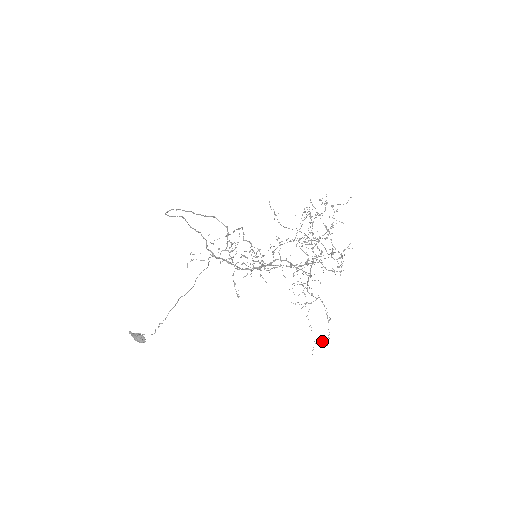
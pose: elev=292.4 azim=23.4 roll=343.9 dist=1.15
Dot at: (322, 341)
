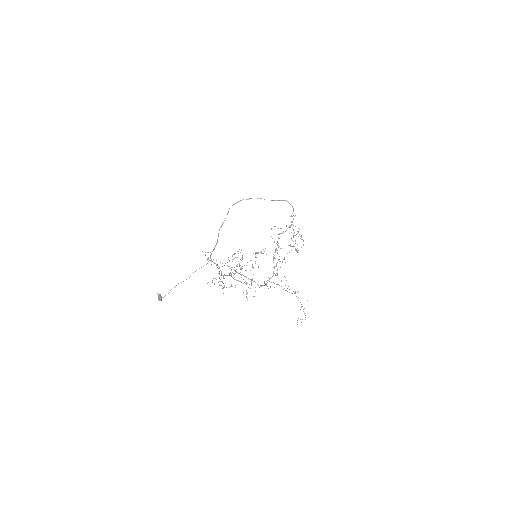
Dot at: (302, 319)
